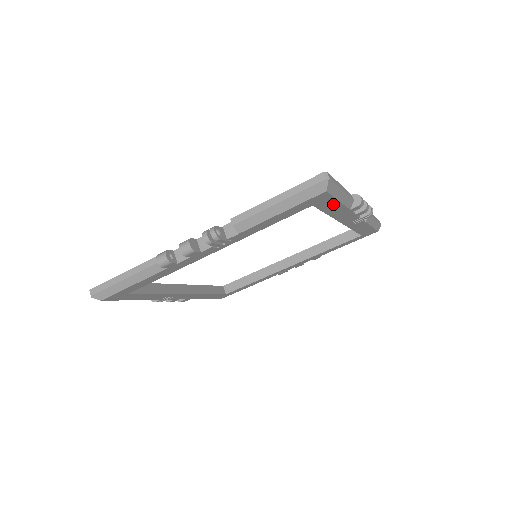
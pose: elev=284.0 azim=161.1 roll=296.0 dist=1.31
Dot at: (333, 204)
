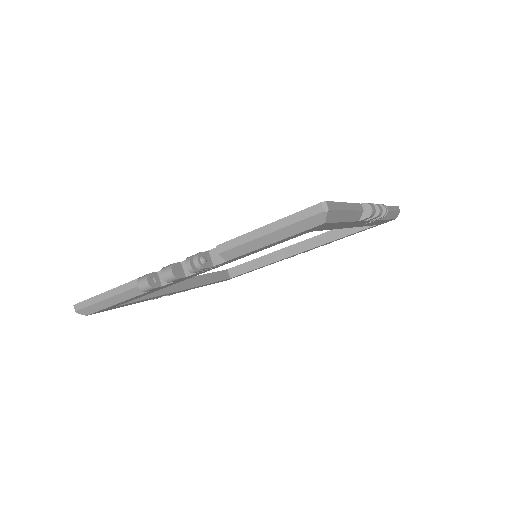
Dot at: (336, 224)
